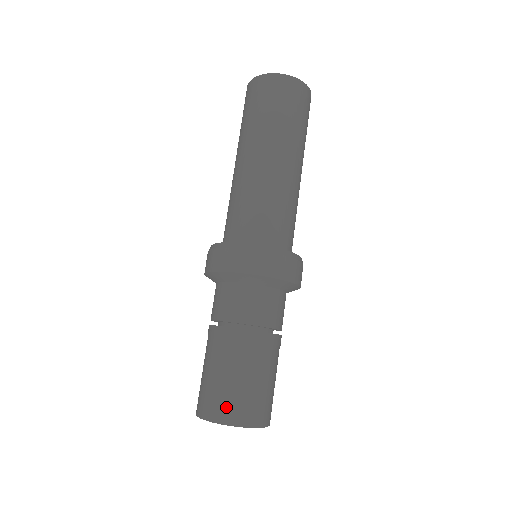
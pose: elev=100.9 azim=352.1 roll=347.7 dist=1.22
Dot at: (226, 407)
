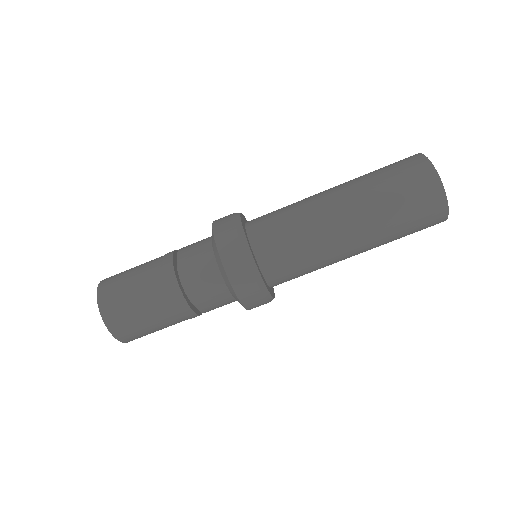
Dot at: (112, 300)
